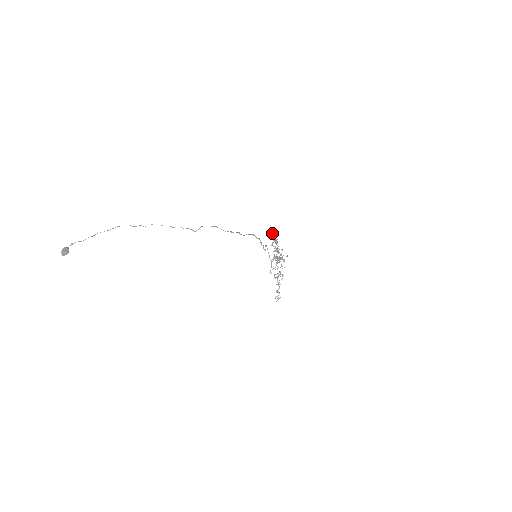
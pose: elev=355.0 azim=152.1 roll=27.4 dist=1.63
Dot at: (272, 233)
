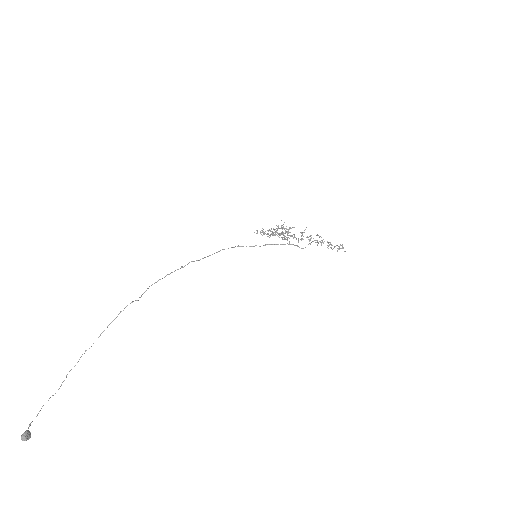
Dot at: occluded
